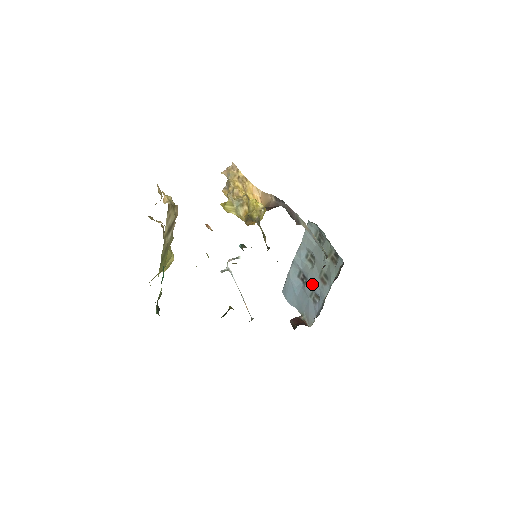
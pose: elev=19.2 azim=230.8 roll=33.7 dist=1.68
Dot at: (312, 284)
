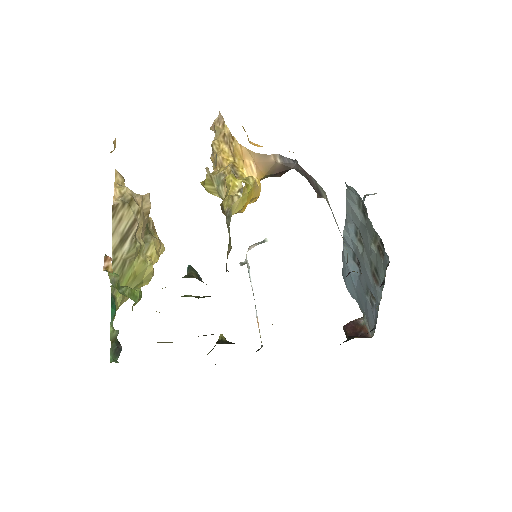
Dot at: (365, 278)
